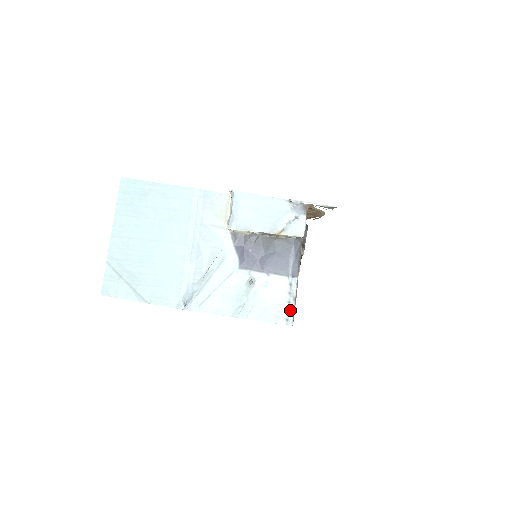
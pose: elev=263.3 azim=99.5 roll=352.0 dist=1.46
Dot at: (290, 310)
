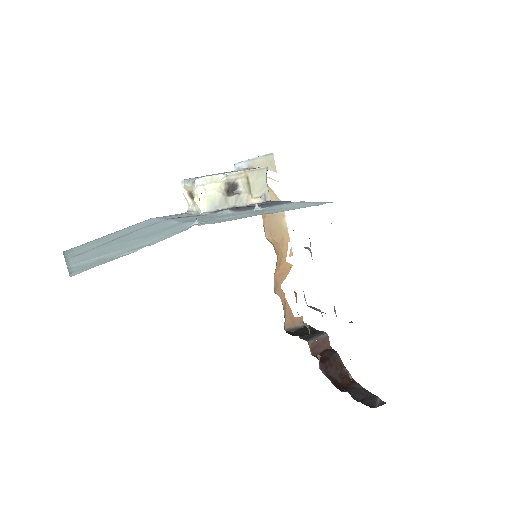
Dot at: occluded
